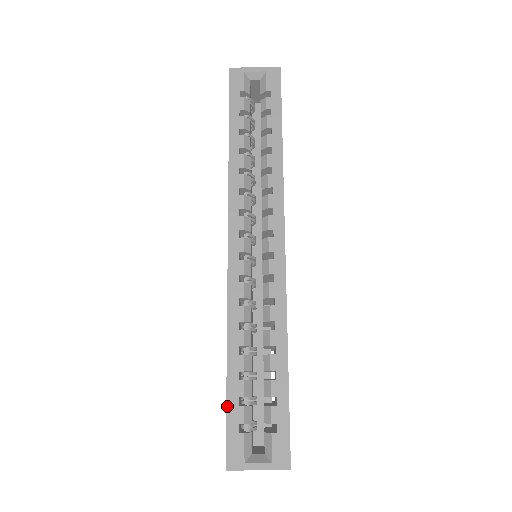
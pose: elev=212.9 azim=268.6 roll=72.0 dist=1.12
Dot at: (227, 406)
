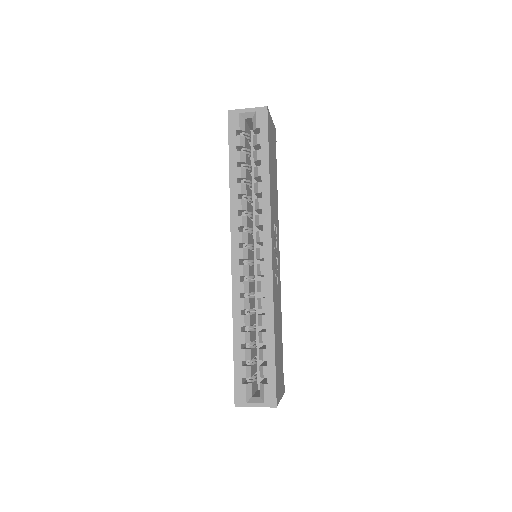
Dot at: (234, 366)
